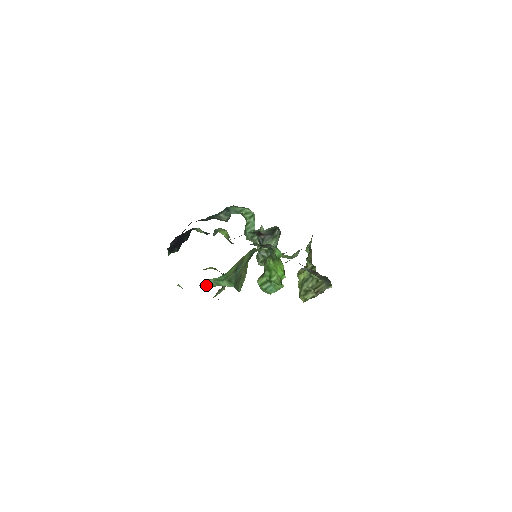
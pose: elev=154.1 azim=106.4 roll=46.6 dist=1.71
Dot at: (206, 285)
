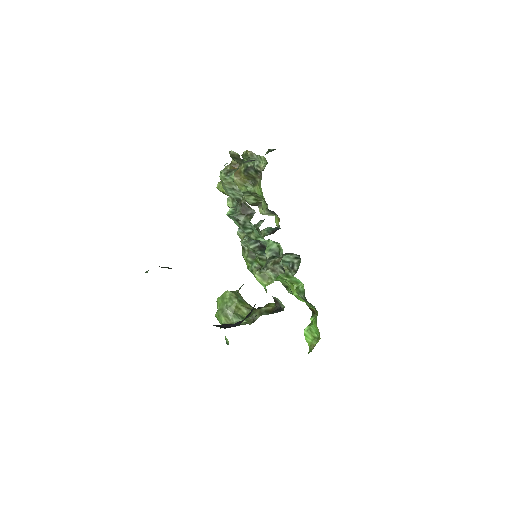
Dot at: occluded
